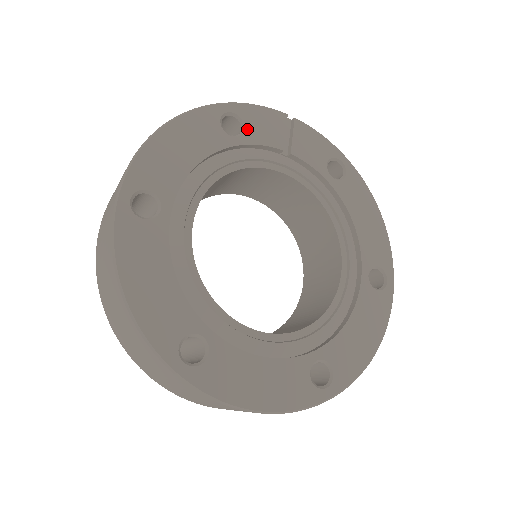
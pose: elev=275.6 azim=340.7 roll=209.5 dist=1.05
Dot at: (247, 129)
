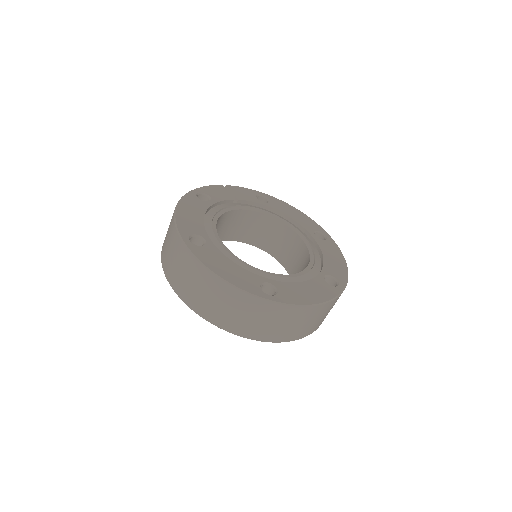
Dot at: (211, 197)
